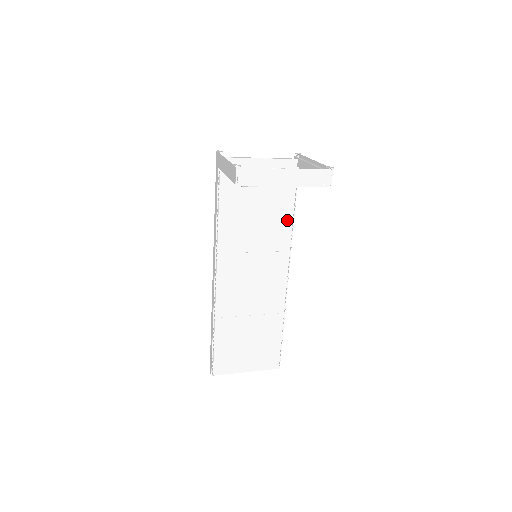
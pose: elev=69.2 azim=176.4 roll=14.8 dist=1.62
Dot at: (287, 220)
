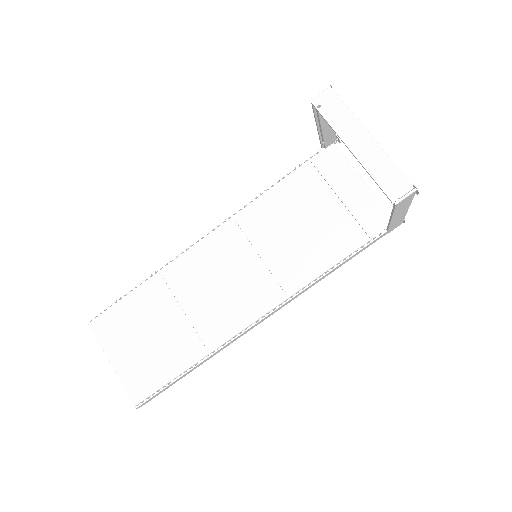
Dot at: (321, 264)
